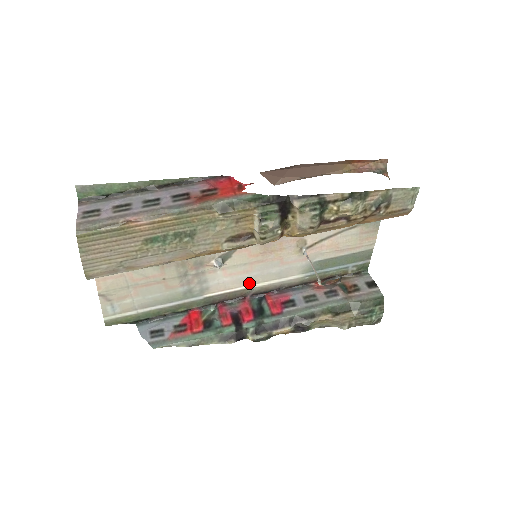
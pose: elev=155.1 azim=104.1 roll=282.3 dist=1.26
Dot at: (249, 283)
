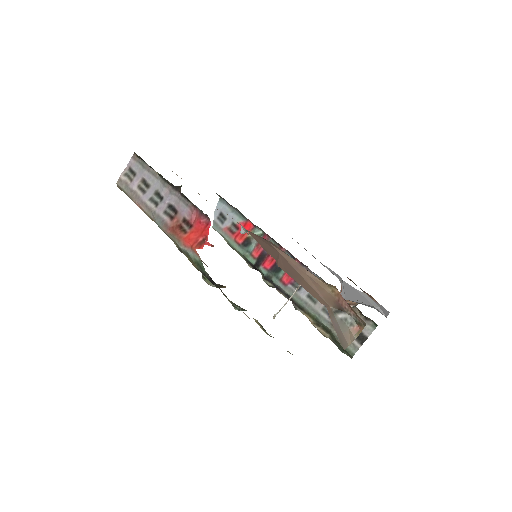
Dot at: occluded
